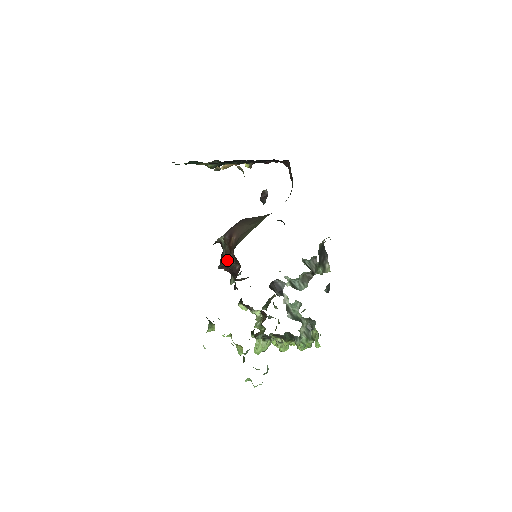
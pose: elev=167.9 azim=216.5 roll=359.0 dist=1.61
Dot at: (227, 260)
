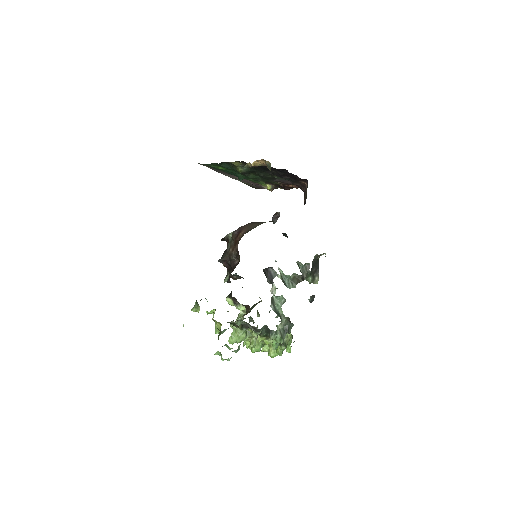
Dot at: (229, 254)
